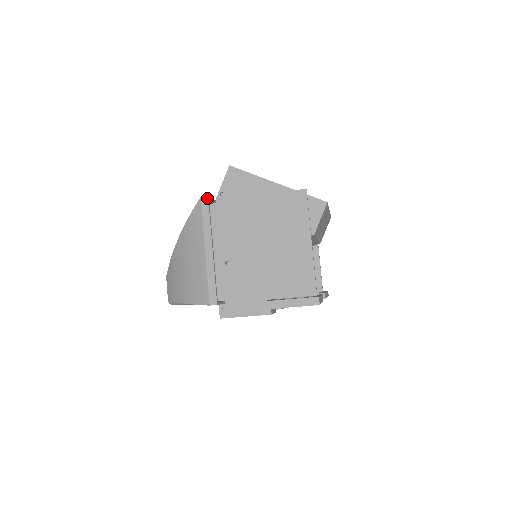
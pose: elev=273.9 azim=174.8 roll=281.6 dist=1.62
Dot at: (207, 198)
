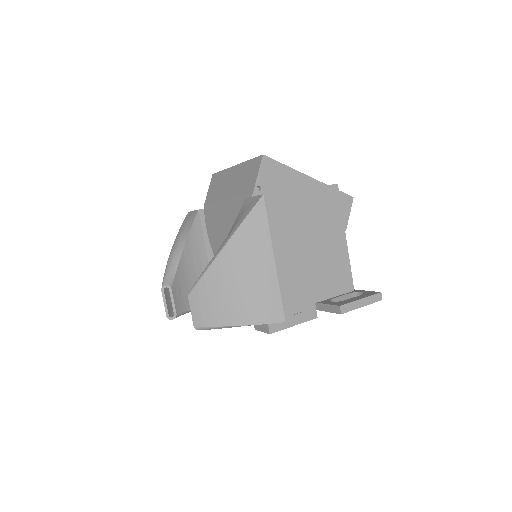
Dot at: (271, 196)
